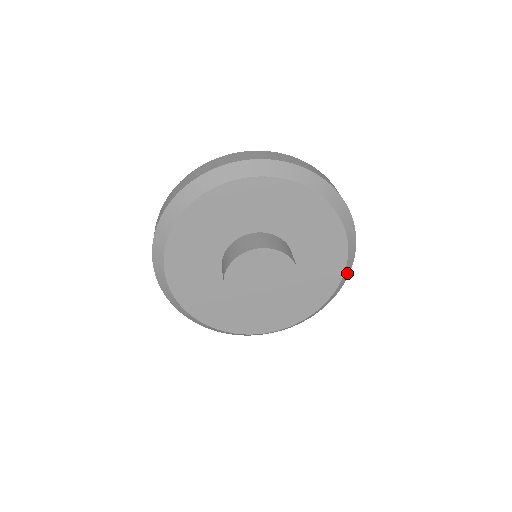
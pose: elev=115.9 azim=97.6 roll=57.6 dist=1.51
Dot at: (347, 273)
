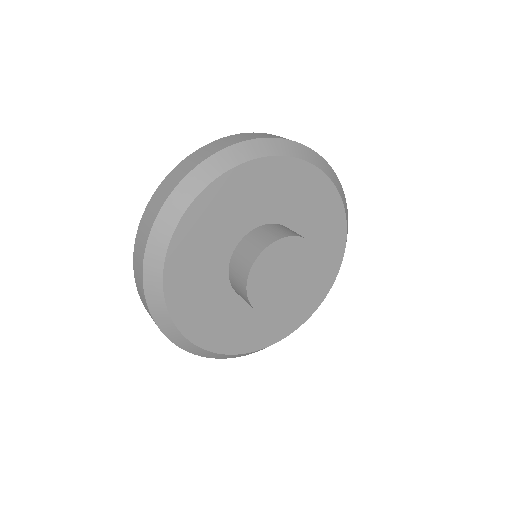
Dot at: occluded
